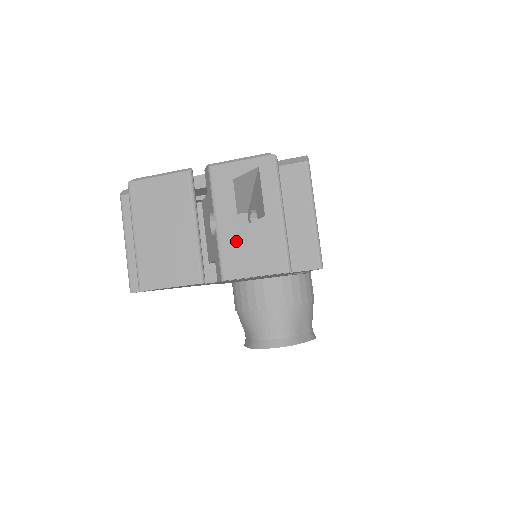
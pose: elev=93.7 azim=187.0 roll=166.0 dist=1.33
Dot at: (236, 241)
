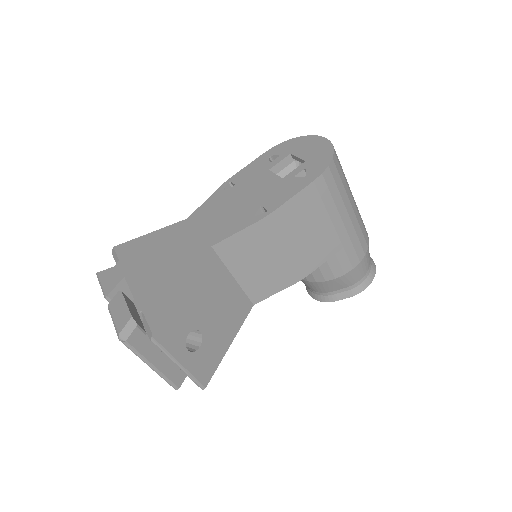
Dot at: occluded
